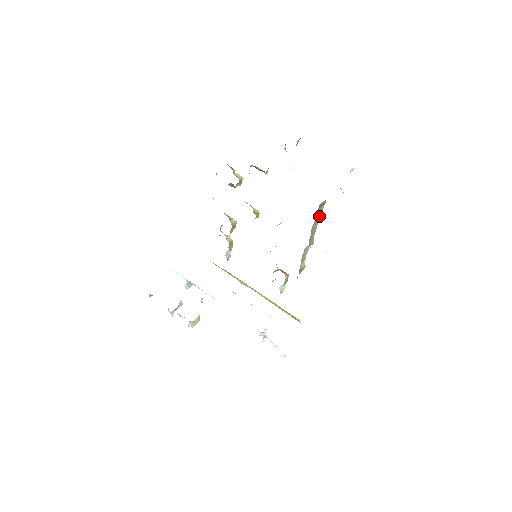
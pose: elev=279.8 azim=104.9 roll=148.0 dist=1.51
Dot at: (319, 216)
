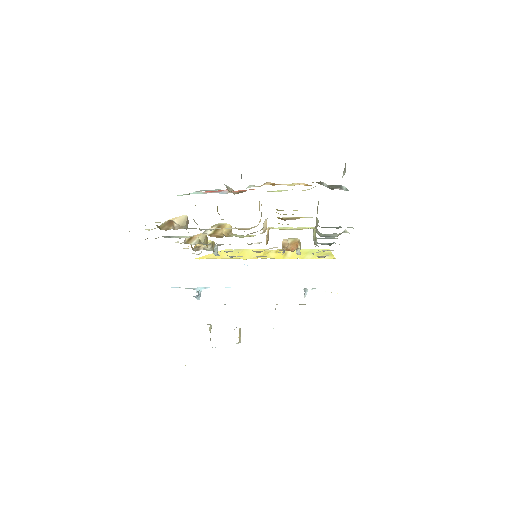
Dot at: occluded
